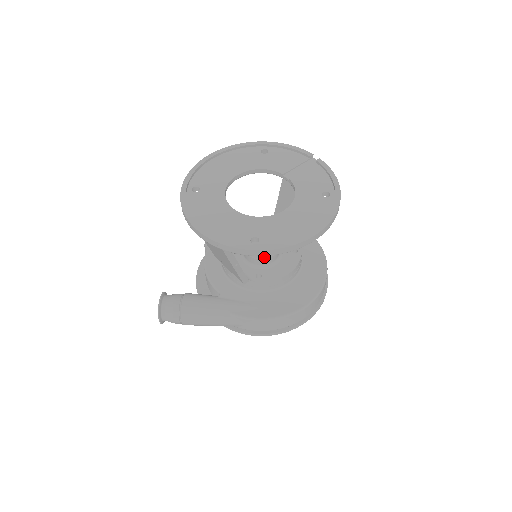
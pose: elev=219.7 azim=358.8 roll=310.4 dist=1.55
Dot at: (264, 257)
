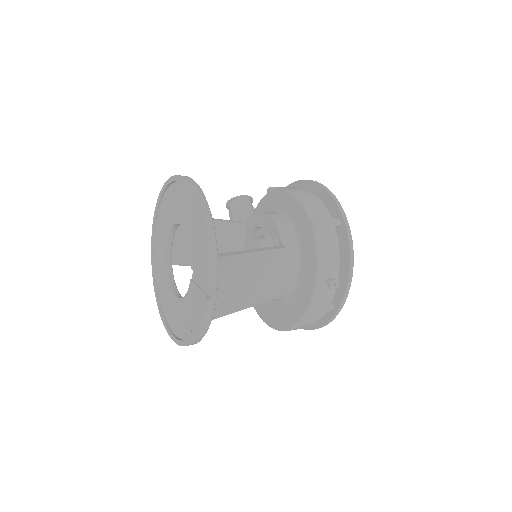
Dot at: occluded
